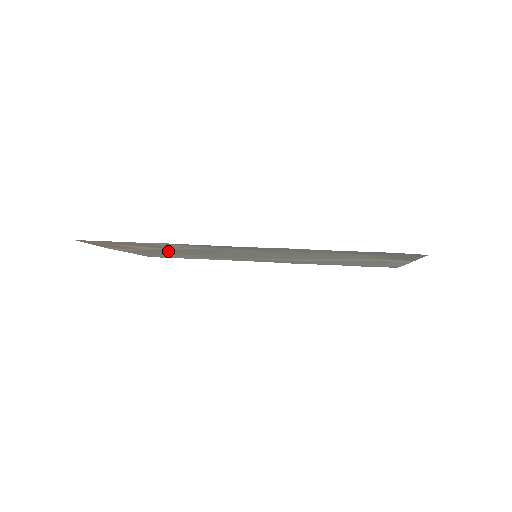
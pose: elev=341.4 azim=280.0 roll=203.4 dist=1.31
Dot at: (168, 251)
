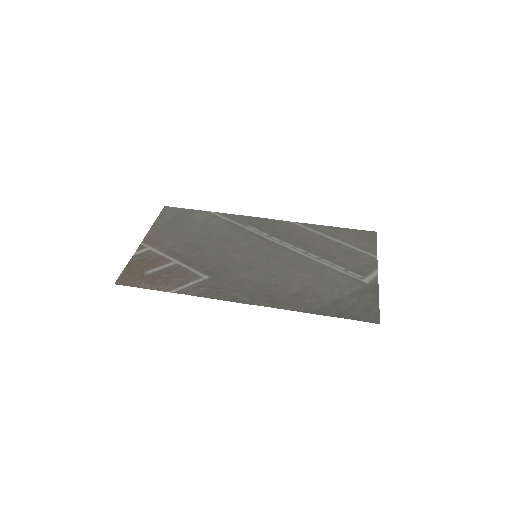
Dot at: (184, 251)
